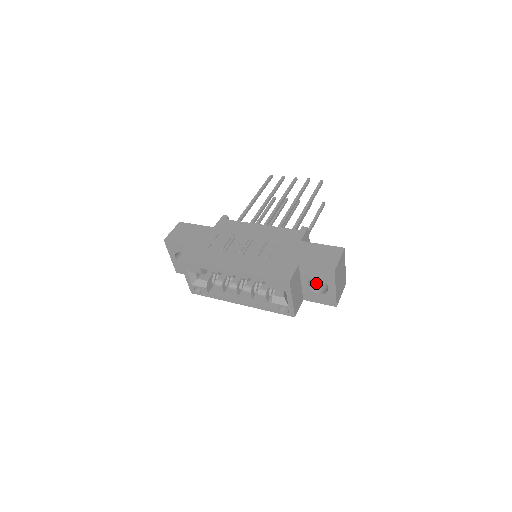
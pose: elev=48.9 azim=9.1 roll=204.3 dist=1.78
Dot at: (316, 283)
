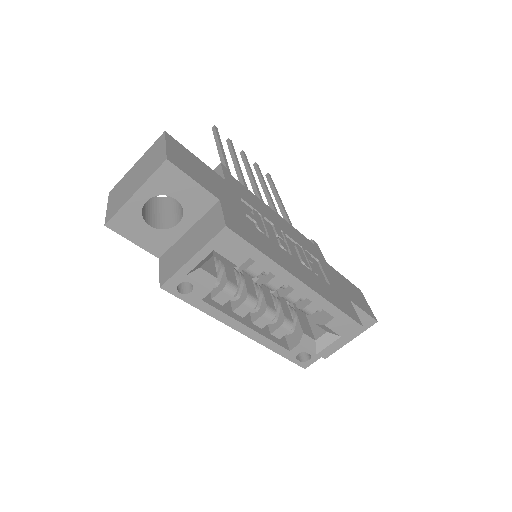
Dot at: occluded
